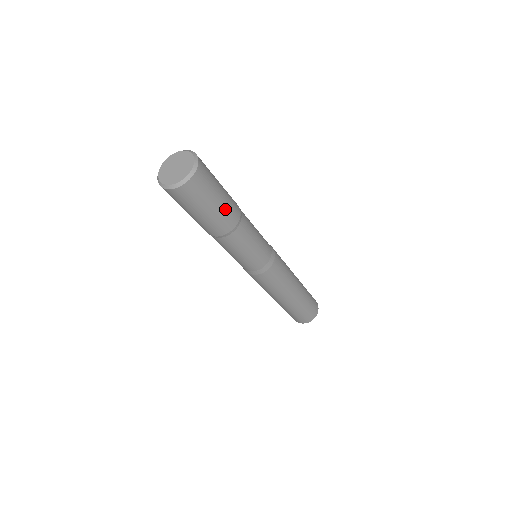
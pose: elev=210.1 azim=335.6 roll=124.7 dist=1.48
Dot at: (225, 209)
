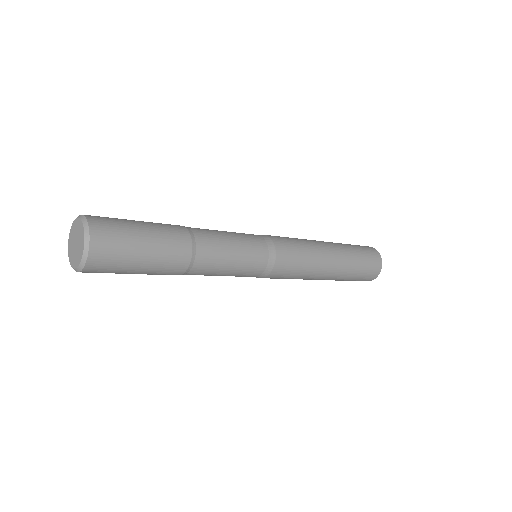
Dot at: (163, 245)
